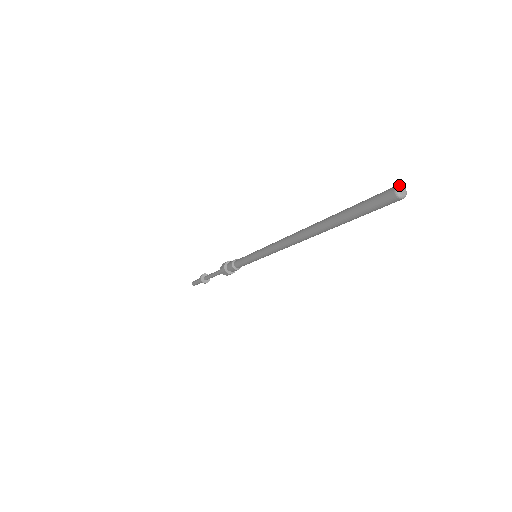
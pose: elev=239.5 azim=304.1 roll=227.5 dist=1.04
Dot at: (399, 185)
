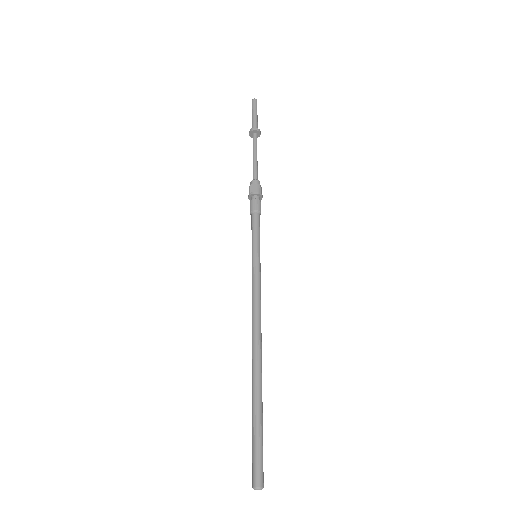
Dot at: occluded
